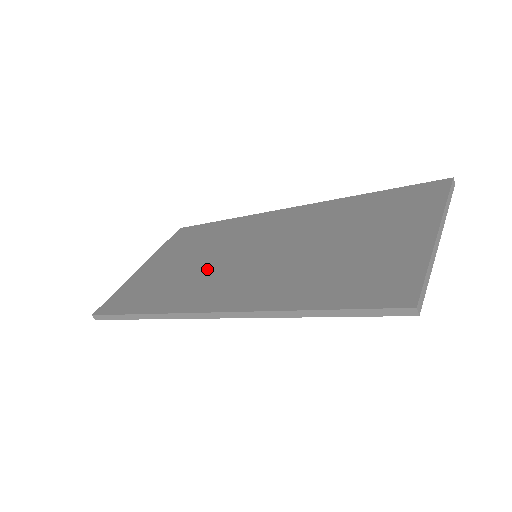
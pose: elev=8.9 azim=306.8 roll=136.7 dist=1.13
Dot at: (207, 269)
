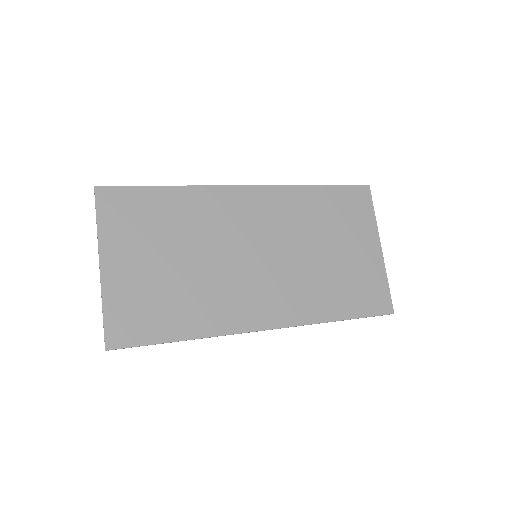
Dot at: (218, 276)
